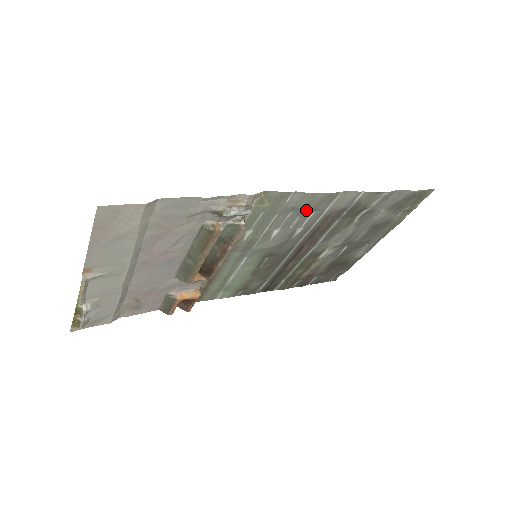
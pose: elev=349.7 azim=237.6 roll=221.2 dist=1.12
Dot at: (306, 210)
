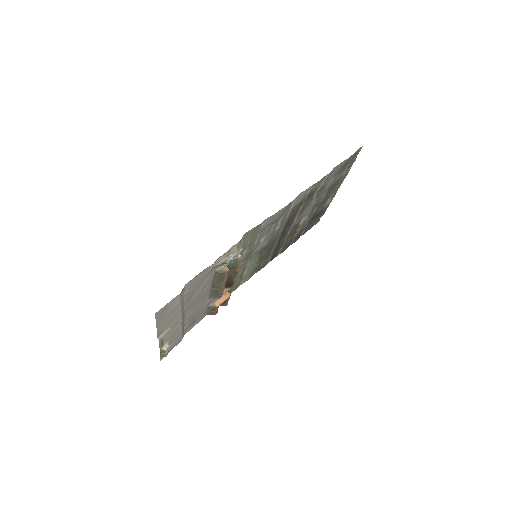
Dot at: (277, 220)
